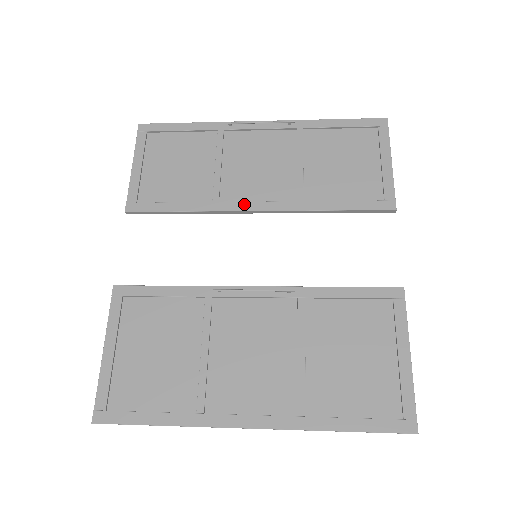
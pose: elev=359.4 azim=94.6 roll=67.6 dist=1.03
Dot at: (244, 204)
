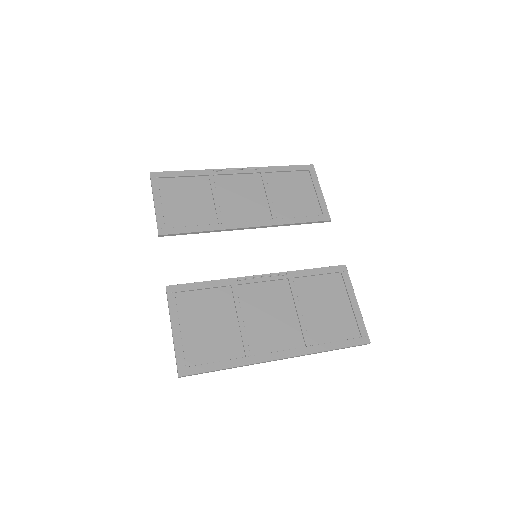
Dot at: (240, 223)
